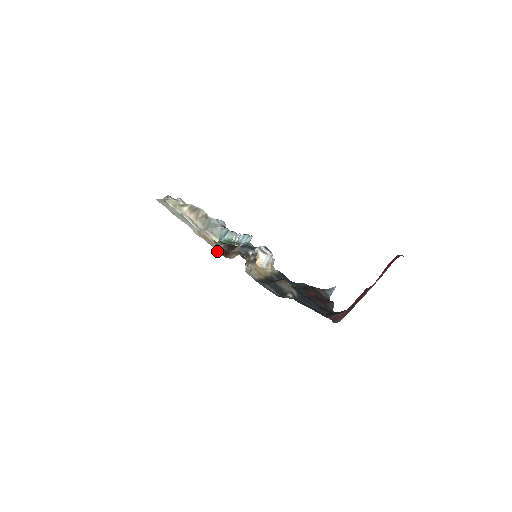
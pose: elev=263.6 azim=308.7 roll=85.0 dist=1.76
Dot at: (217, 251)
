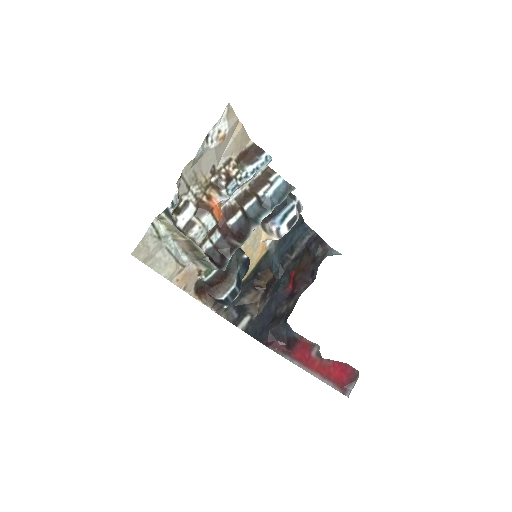
Dot at: (189, 294)
